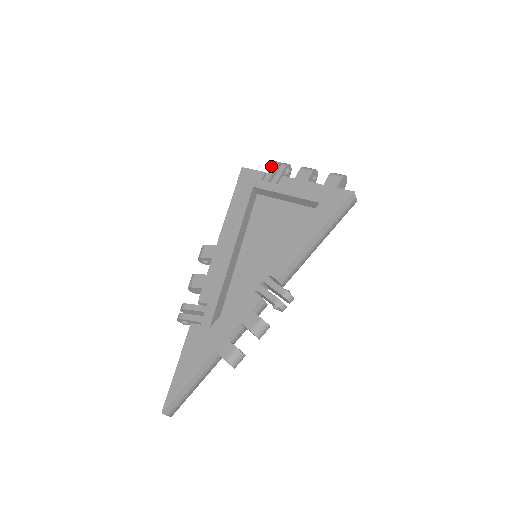
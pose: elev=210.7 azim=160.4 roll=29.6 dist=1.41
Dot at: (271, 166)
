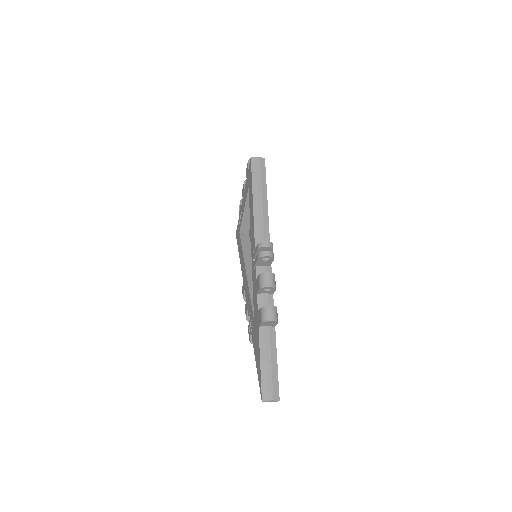
Dot at: occluded
